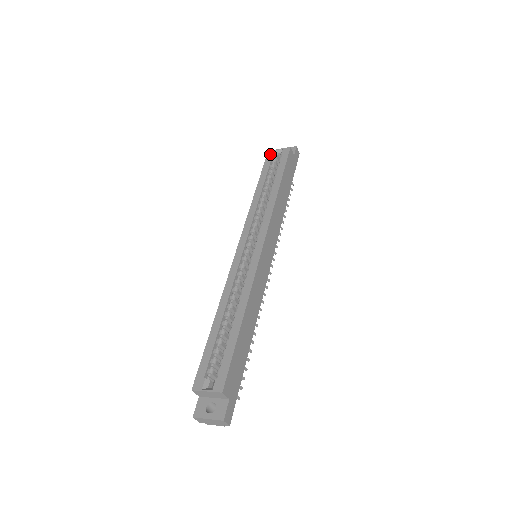
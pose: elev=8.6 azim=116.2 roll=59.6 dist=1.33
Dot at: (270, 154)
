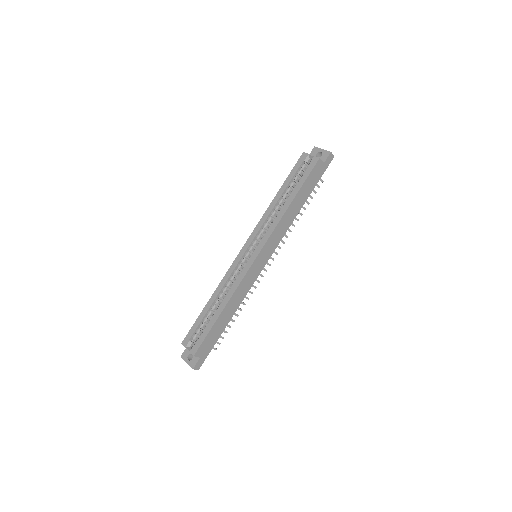
Dot at: (303, 157)
